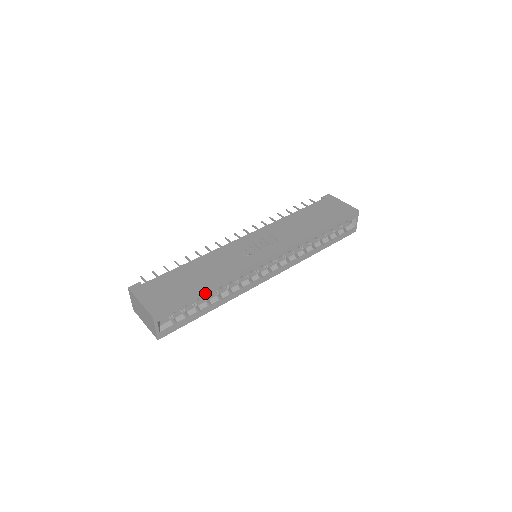
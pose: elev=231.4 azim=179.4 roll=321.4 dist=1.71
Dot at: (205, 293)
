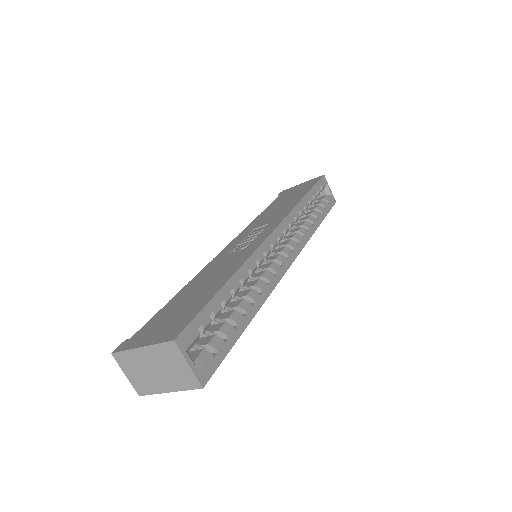
Dot at: (227, 291)
